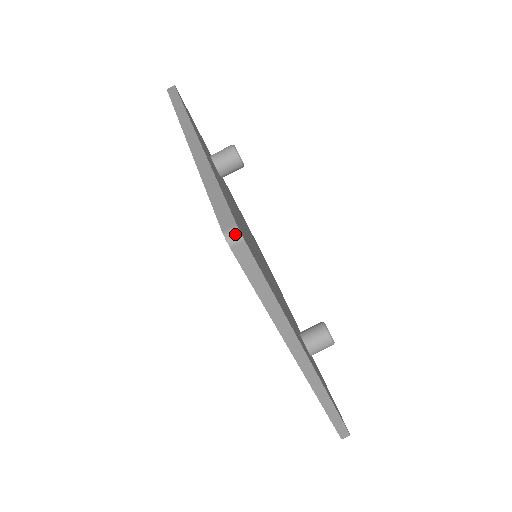
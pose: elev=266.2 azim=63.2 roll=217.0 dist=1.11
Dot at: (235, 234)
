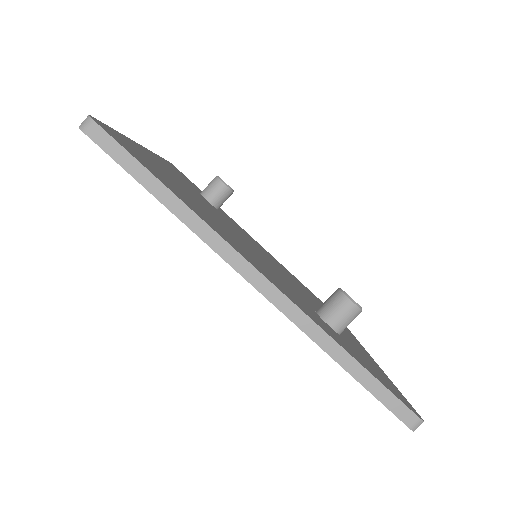
Dot at: (86, 120)
